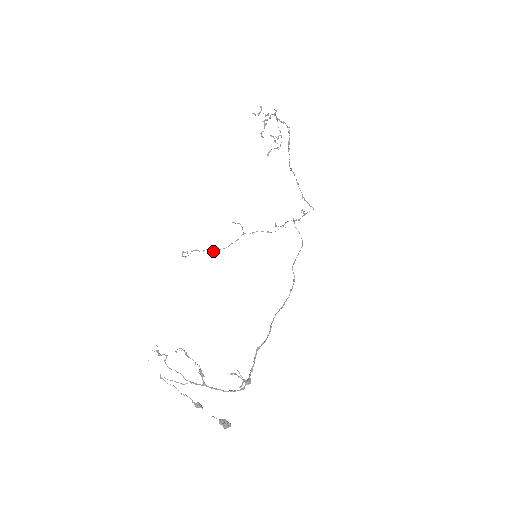
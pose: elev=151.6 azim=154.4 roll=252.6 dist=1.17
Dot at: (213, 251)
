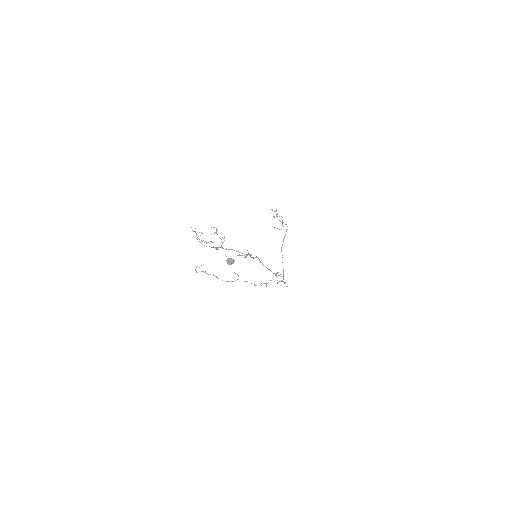
Dot at: (216, 276)
